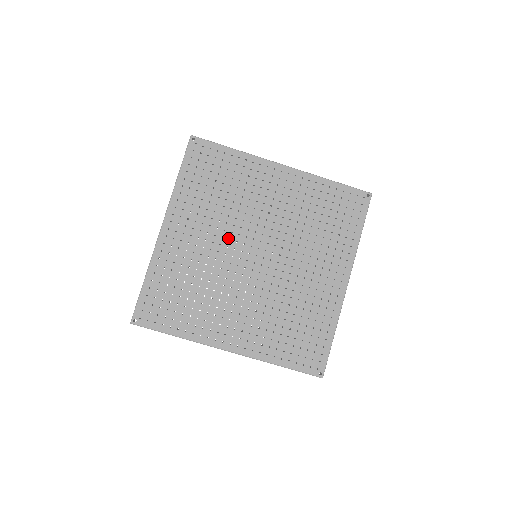
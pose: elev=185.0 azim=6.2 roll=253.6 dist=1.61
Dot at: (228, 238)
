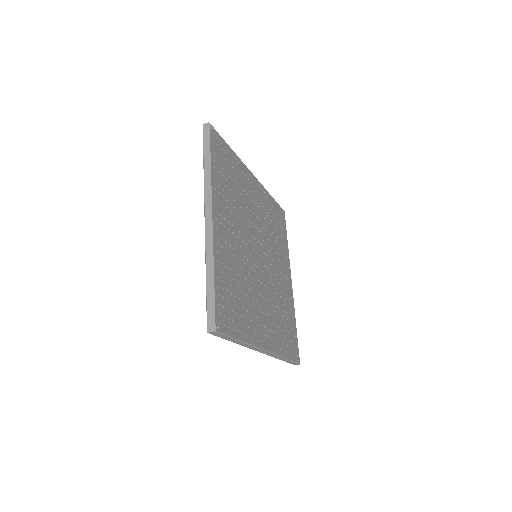
Dot at: (245, 236)
